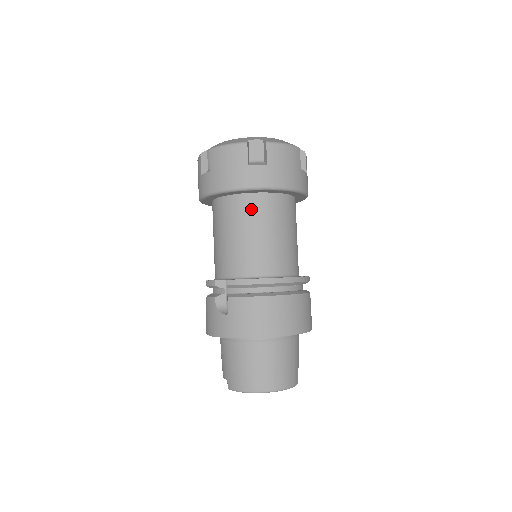
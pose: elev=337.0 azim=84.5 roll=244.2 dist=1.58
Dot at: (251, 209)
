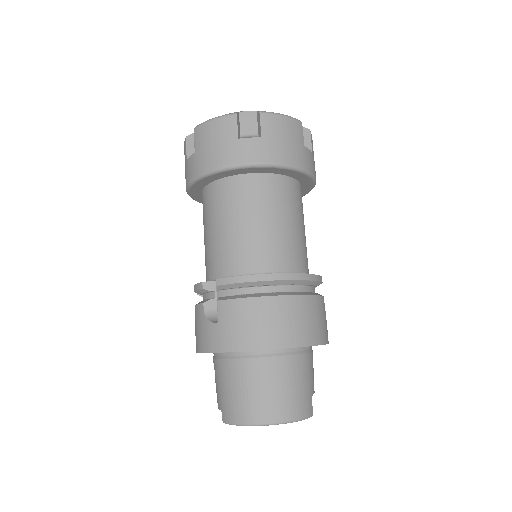
Dot at: (244, 193)
